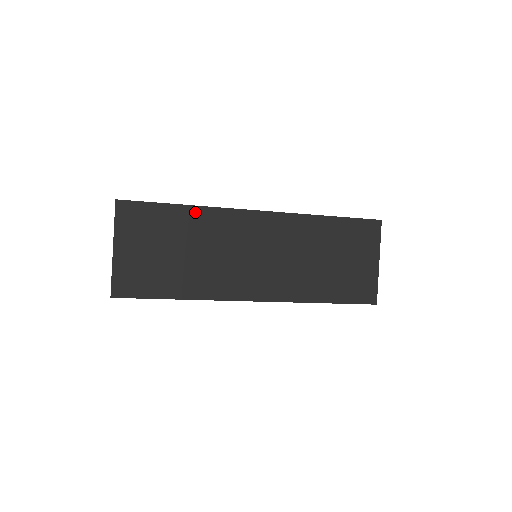
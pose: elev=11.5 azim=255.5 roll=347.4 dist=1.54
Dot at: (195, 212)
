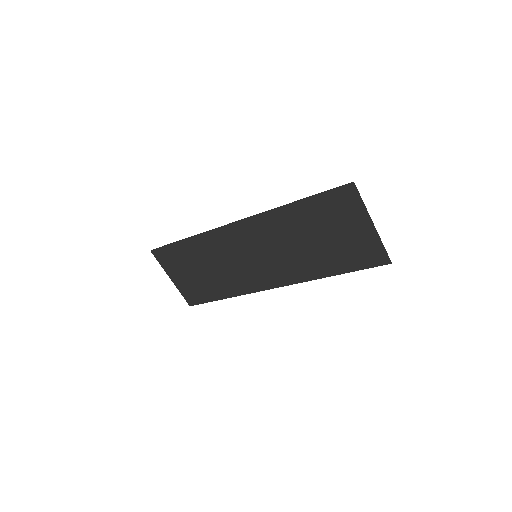
Dot at: (196, 241)
